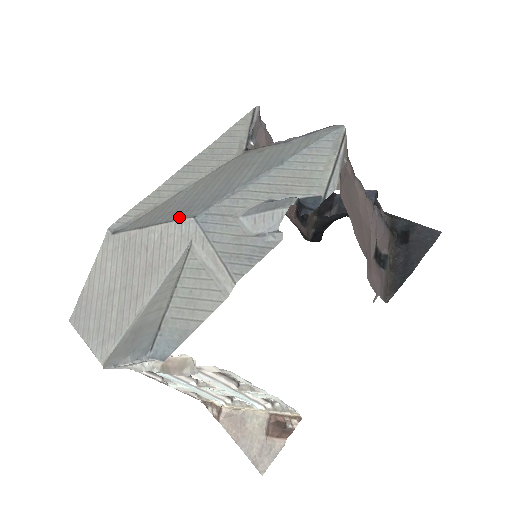
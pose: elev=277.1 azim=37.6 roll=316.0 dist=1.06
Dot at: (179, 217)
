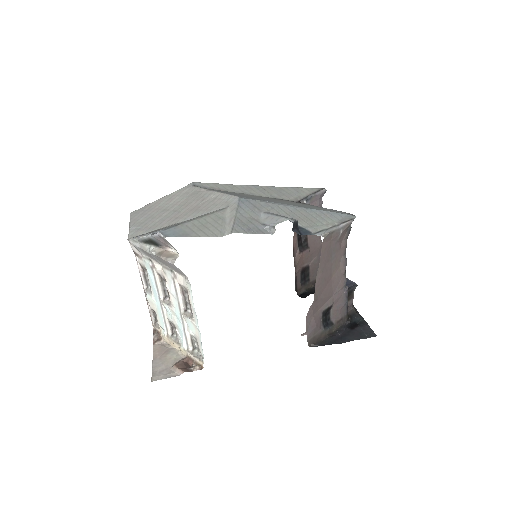
Dot at: occluded
